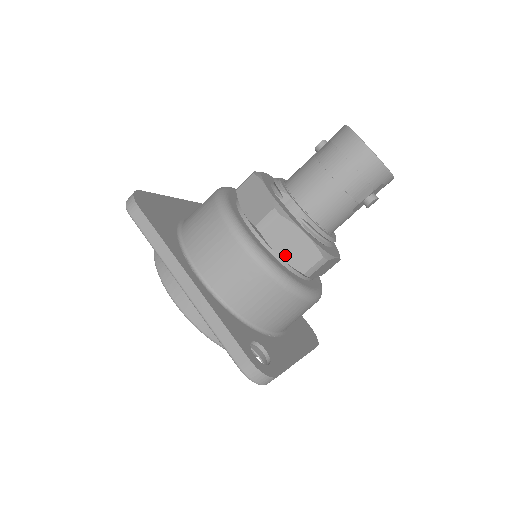
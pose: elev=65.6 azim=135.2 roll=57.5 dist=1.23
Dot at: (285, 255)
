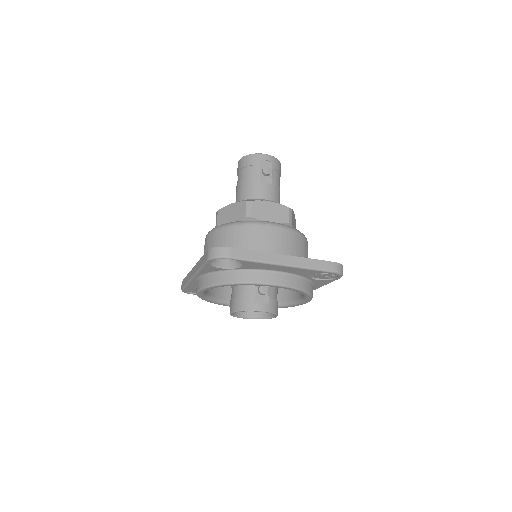
Dot at: (232, 221)
